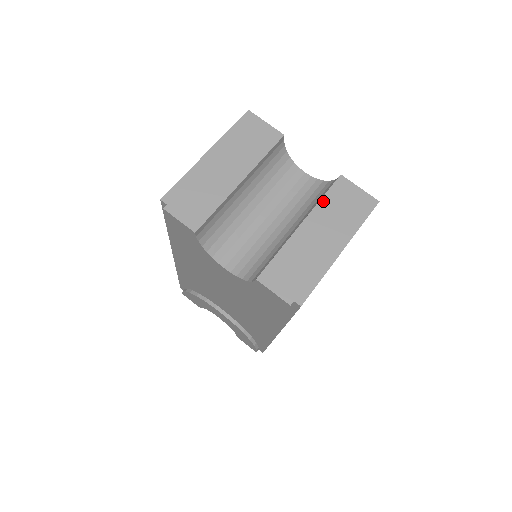
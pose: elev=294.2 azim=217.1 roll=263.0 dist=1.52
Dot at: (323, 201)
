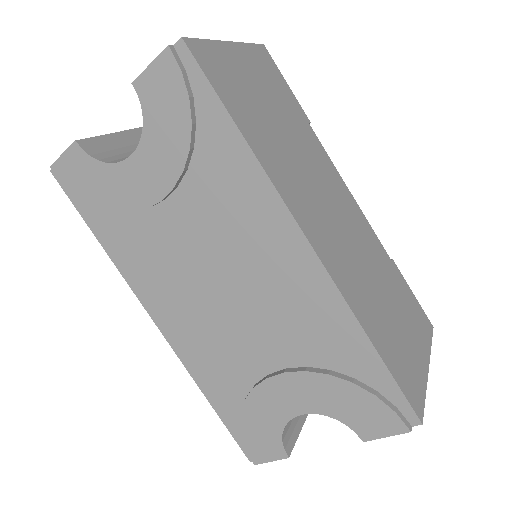
Dot at: occluded
